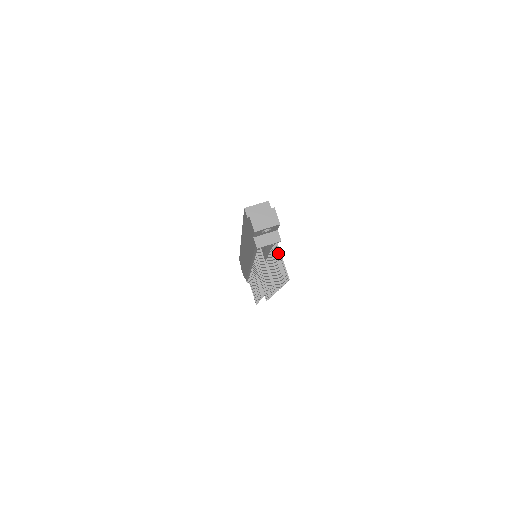
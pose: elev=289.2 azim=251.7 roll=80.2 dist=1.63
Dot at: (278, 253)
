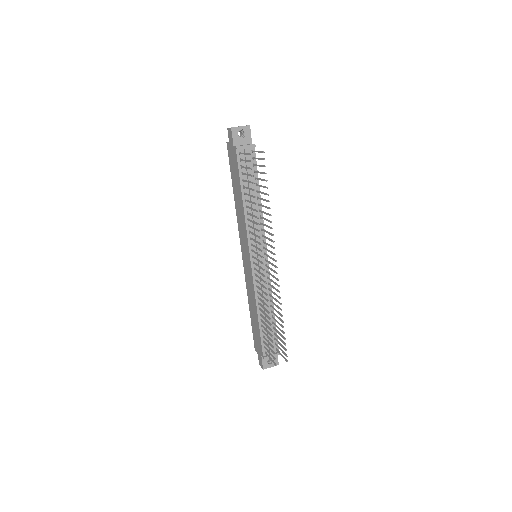
Dot at: (256, 158)
